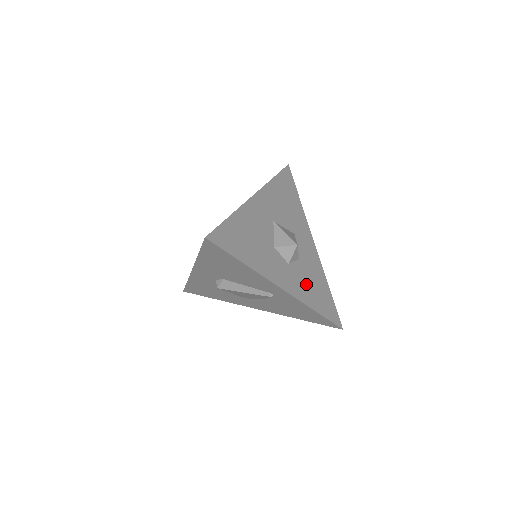
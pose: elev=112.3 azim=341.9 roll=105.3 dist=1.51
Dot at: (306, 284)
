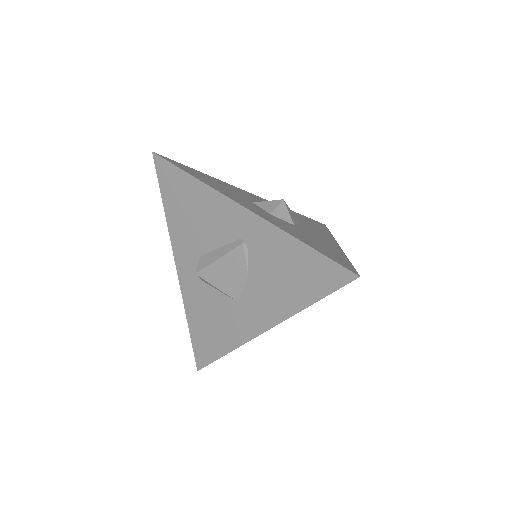
Dot at: (294, 231)
